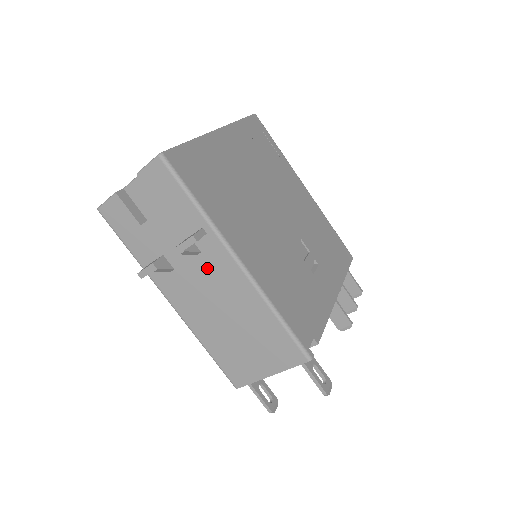
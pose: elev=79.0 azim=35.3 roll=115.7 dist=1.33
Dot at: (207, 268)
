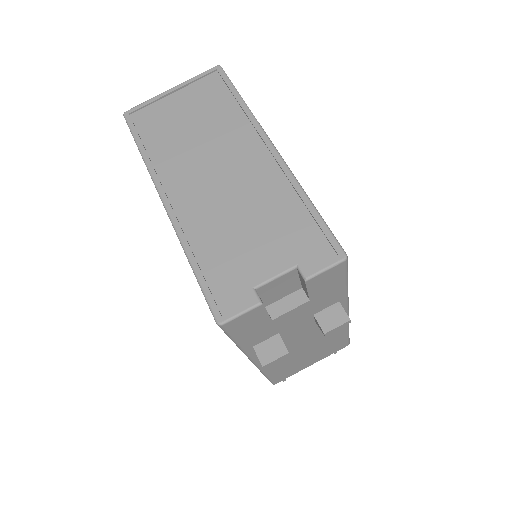
Dot at: (317, 326)
